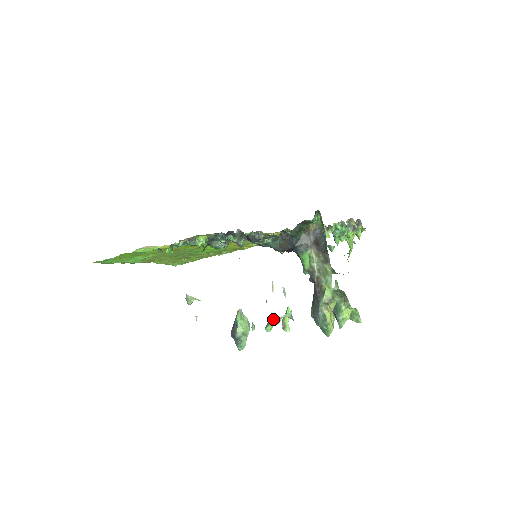
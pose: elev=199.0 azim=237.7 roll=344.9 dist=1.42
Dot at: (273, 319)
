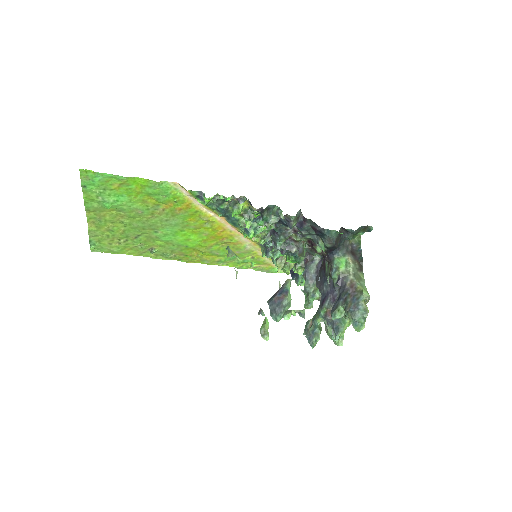
Dot at: (290, 310)
